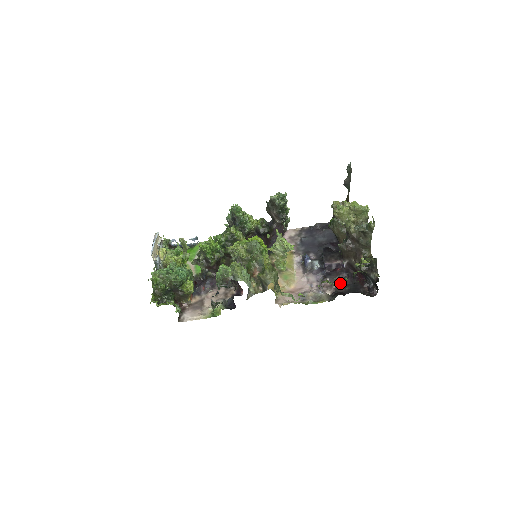
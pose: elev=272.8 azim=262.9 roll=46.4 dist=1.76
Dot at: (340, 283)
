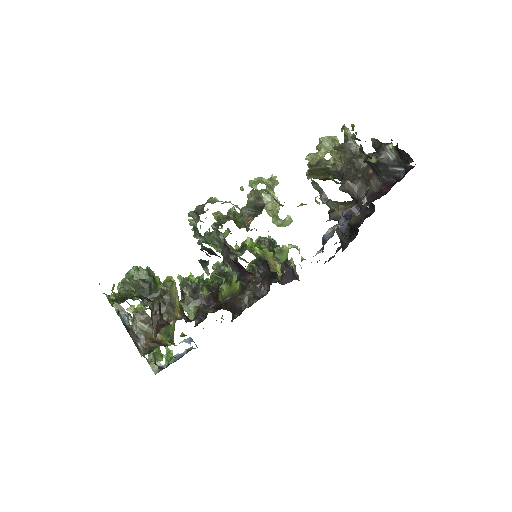
Dot at: occluded
